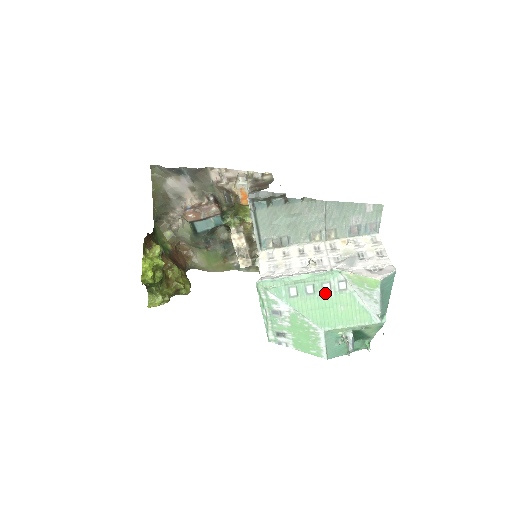
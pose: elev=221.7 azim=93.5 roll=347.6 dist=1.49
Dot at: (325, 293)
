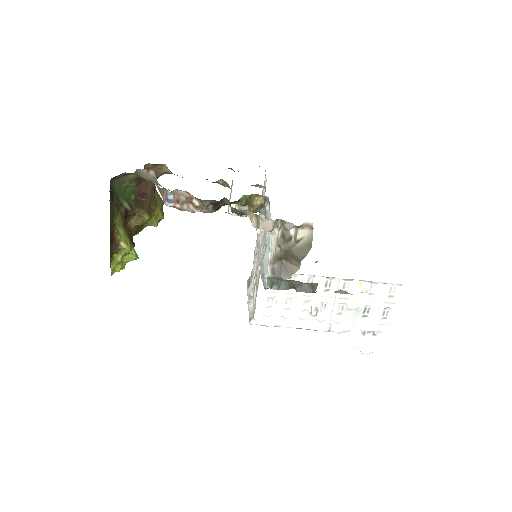
Dot at: occluded
